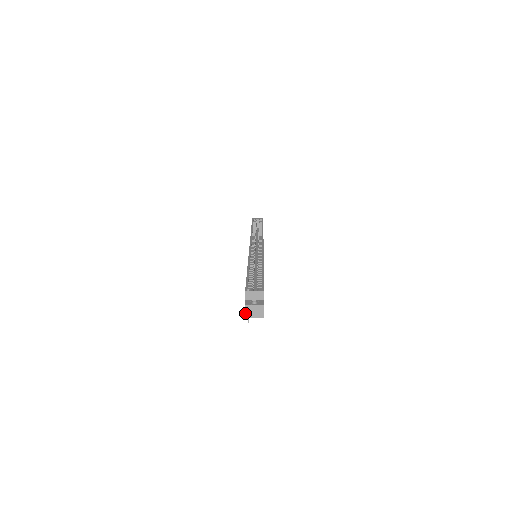
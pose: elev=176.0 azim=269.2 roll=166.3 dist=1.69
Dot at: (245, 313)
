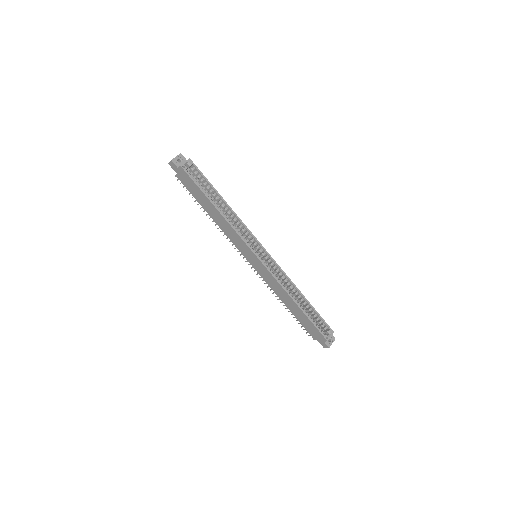
Dot at: occluded
